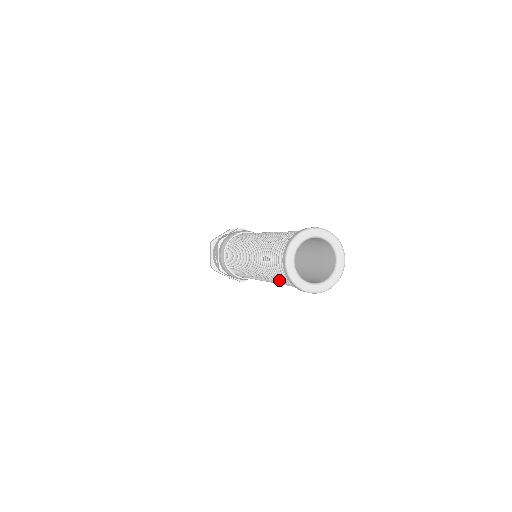
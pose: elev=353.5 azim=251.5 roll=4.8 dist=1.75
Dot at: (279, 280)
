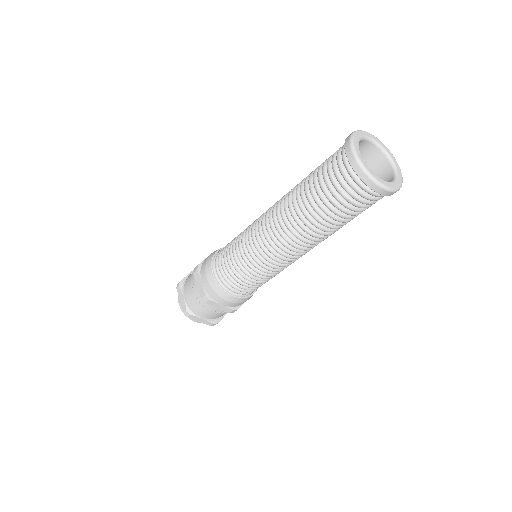
Dot at: (333, 210)
